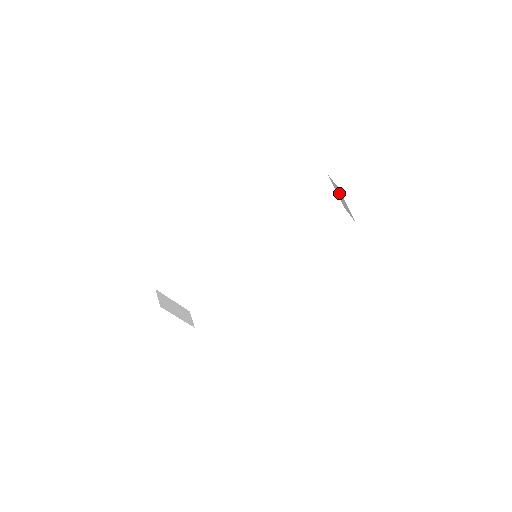
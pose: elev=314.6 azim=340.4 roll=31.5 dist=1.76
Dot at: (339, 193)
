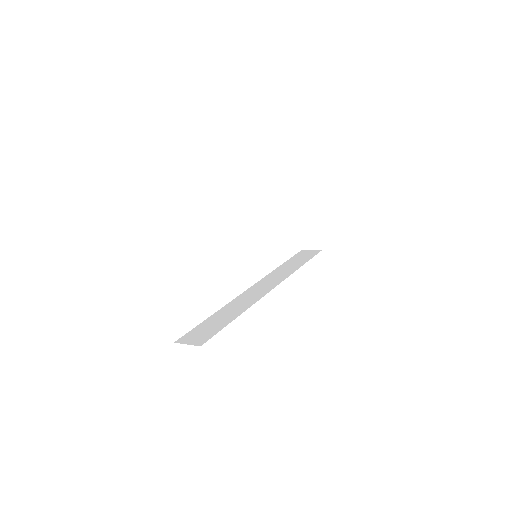
Dot at: (307, 214)
